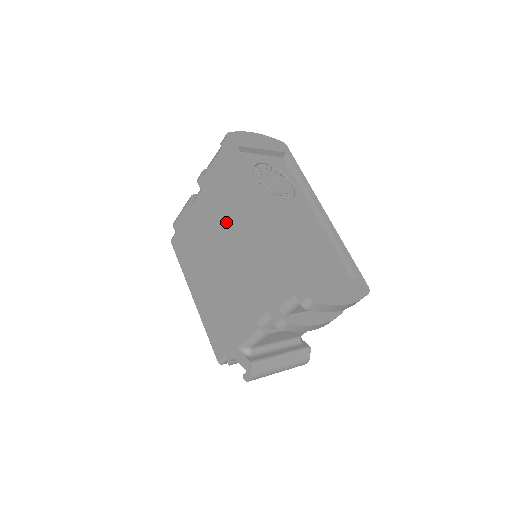
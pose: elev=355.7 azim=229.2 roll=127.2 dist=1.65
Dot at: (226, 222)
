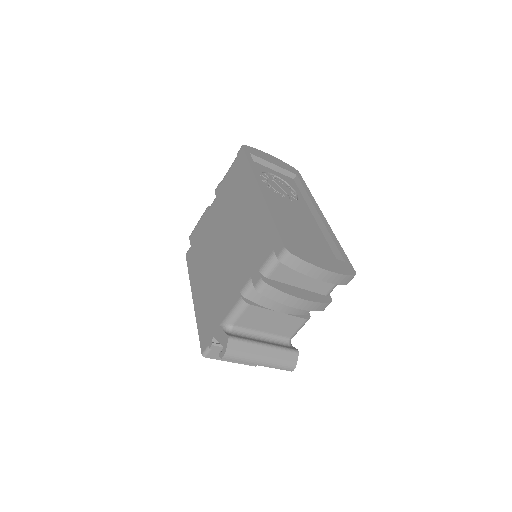
Dot at: (230, 213)
